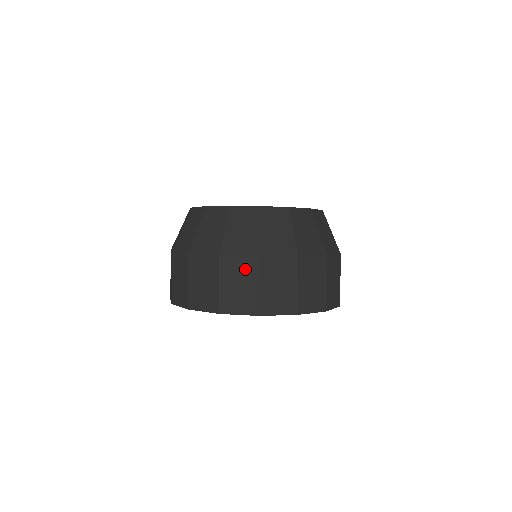
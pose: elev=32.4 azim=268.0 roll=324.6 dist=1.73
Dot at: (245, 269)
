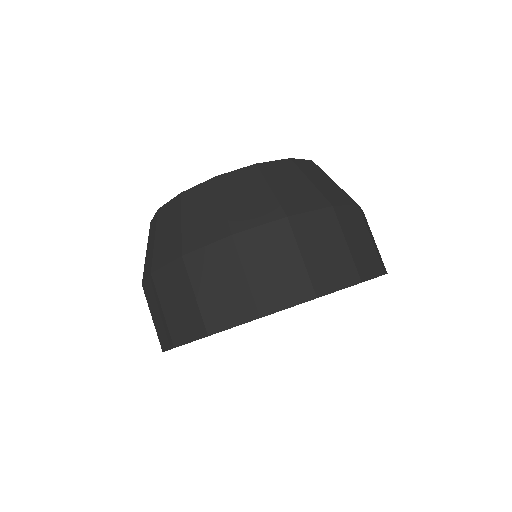
Dot at: (176, 279)
